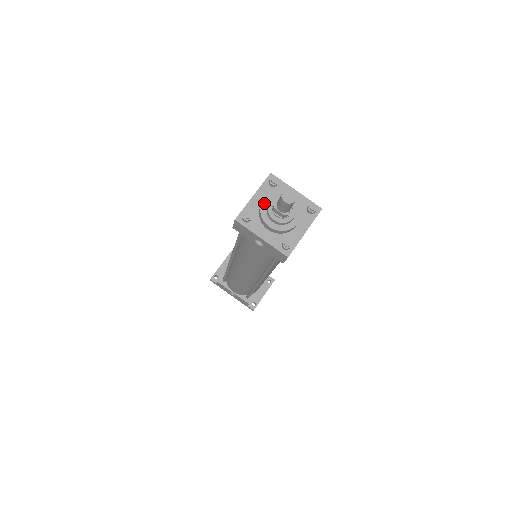
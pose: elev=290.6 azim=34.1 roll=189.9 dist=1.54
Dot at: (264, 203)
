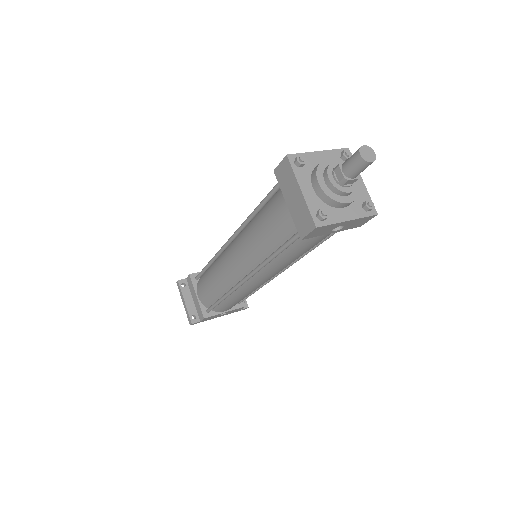
Dot at: (323, 187)
